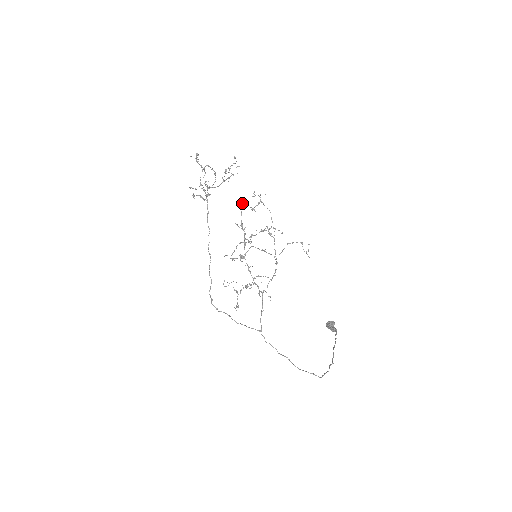
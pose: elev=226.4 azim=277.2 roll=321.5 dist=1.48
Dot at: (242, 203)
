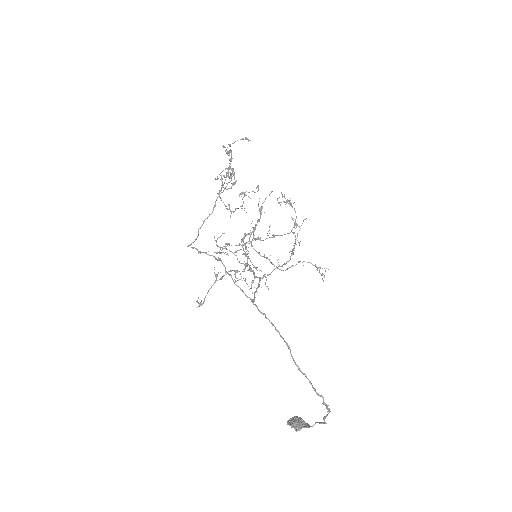
Dot at: occluded
